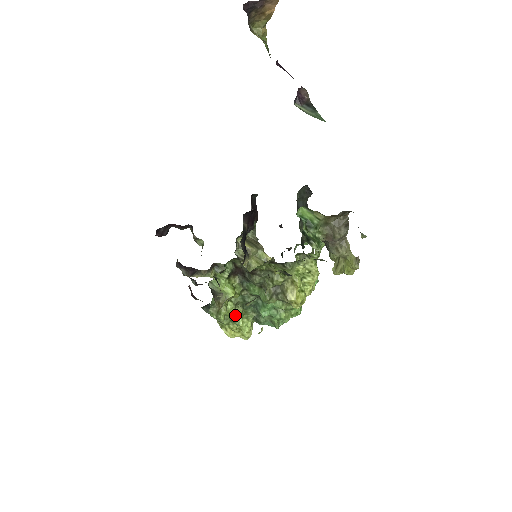
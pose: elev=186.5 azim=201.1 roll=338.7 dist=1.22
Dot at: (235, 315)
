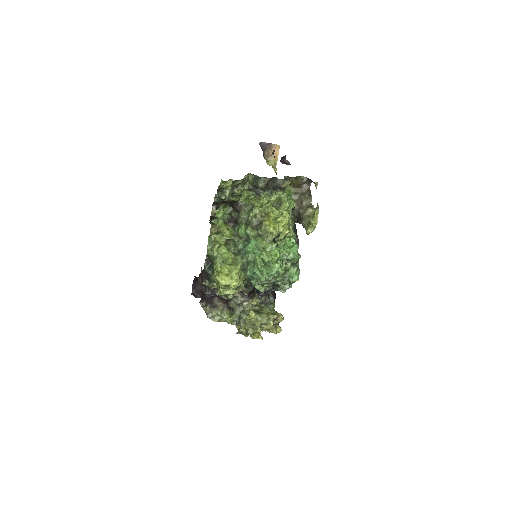
Dot at: (226, 254)
